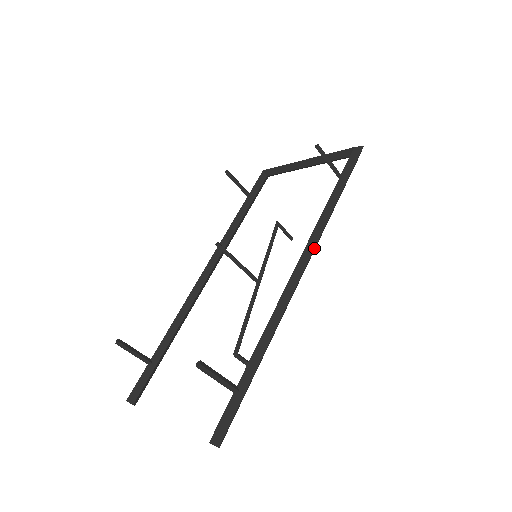
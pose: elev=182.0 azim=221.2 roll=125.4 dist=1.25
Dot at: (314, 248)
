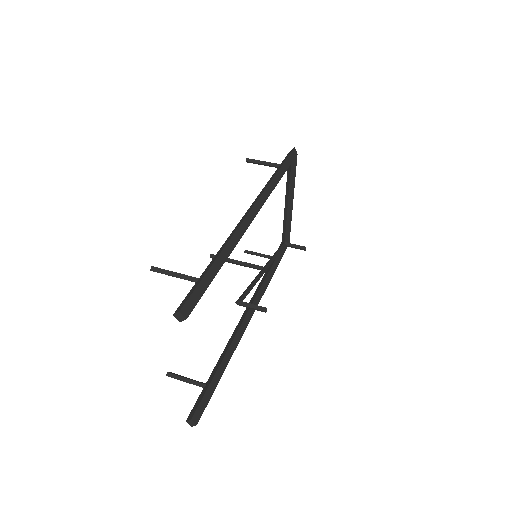
Dot at: (260, 196)
